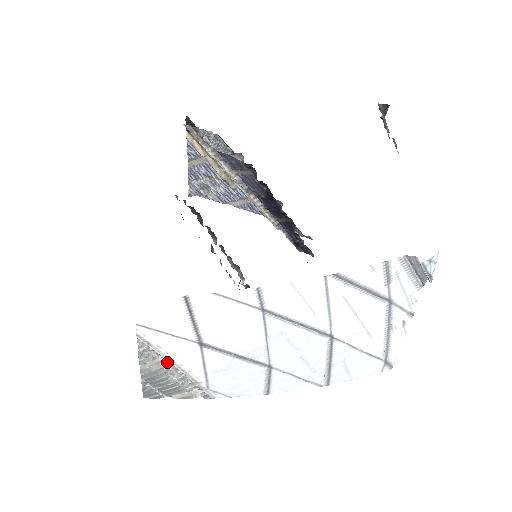
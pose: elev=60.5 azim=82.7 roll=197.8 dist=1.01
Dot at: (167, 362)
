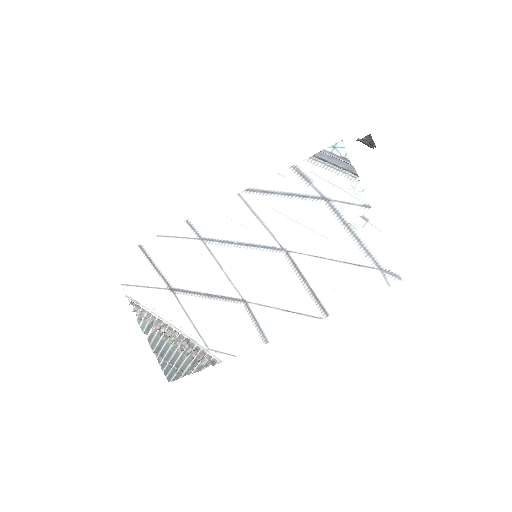
Dot at: (161, 322)
